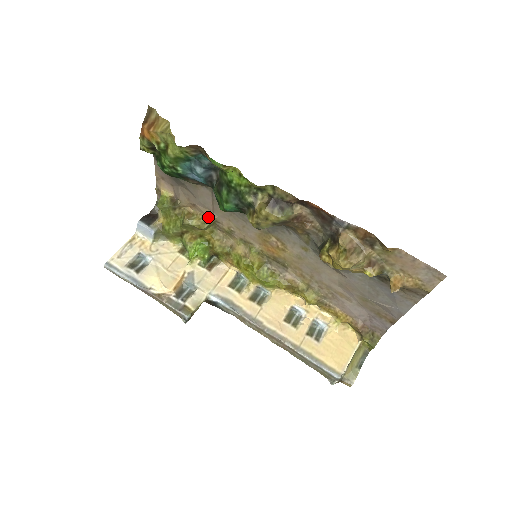
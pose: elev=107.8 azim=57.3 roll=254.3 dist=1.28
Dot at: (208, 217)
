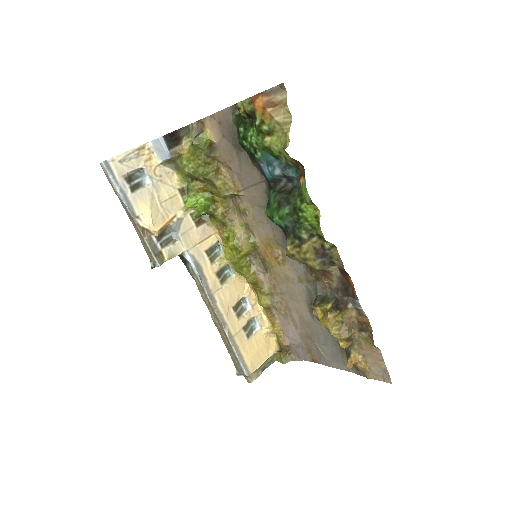
Dot at: (234, 188)
